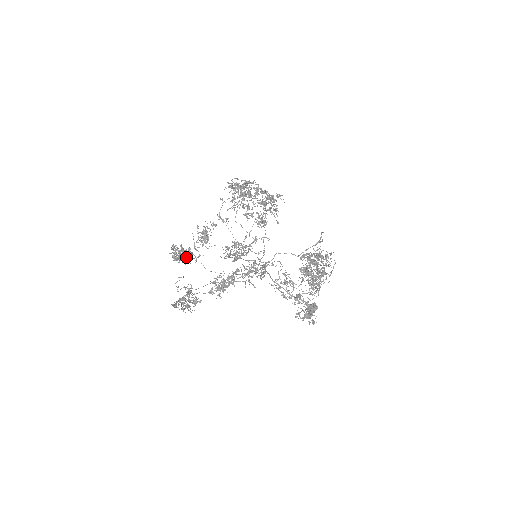
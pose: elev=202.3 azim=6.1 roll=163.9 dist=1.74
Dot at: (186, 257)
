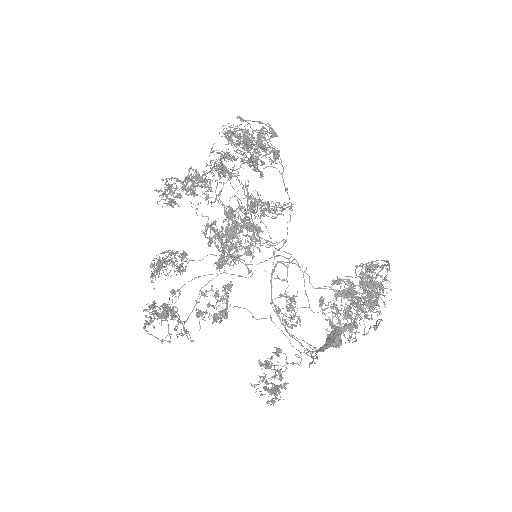
Dot at: occluded
